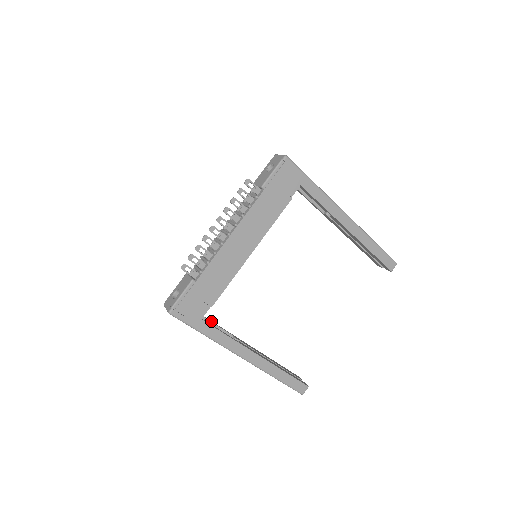
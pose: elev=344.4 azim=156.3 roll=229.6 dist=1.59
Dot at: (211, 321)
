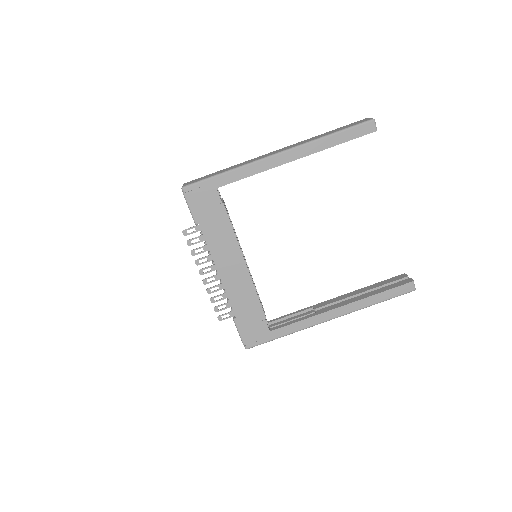
Dot at: (286, 316)
